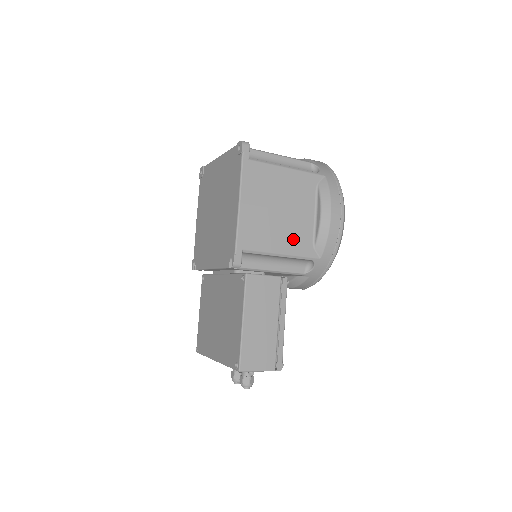
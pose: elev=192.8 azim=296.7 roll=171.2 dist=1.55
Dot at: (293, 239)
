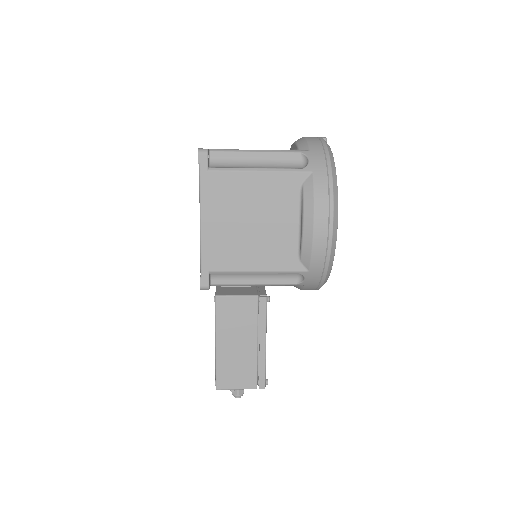
Dot at: (271, 253)
